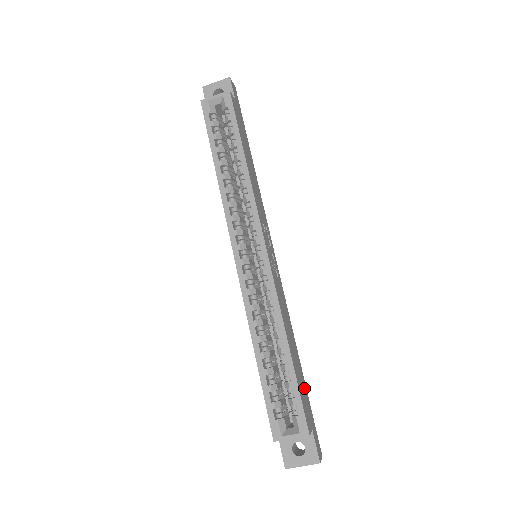
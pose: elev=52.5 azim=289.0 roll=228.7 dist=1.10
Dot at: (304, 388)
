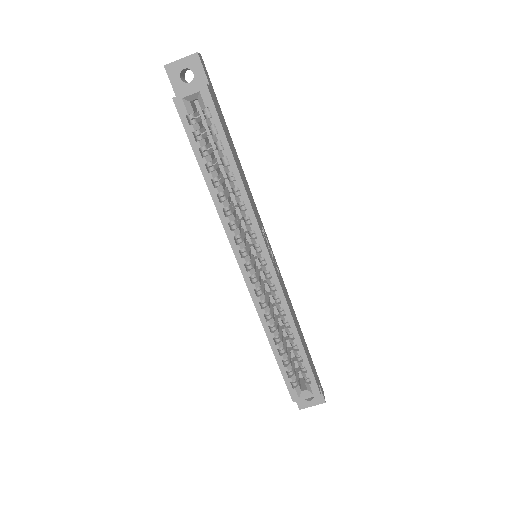
Dot at: (308, 353)
